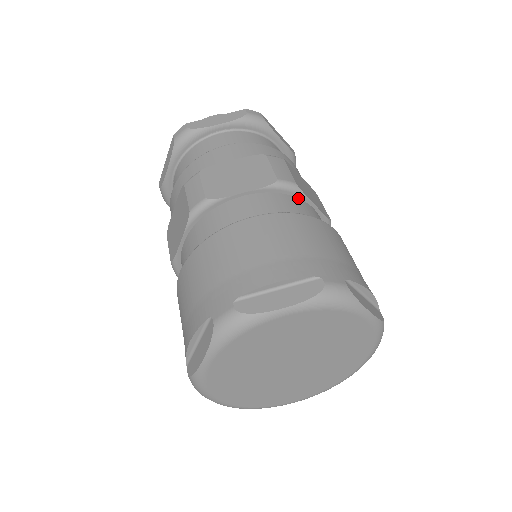
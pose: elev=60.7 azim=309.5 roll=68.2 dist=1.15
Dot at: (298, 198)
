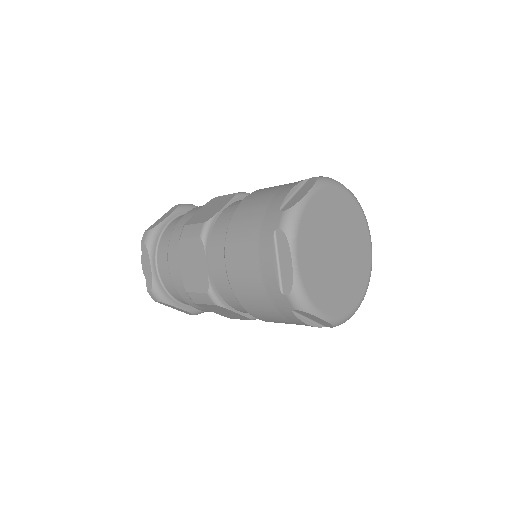
Dot at: occluded
